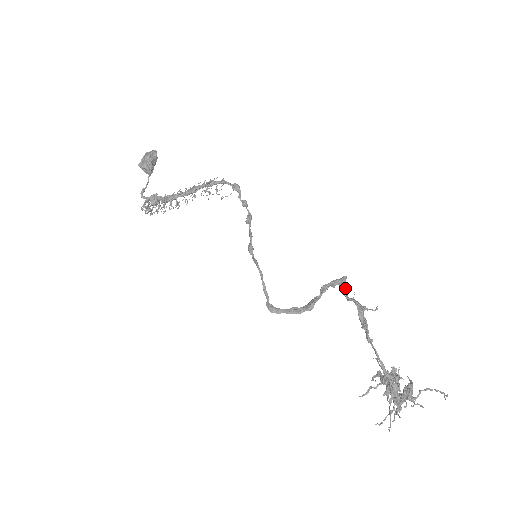
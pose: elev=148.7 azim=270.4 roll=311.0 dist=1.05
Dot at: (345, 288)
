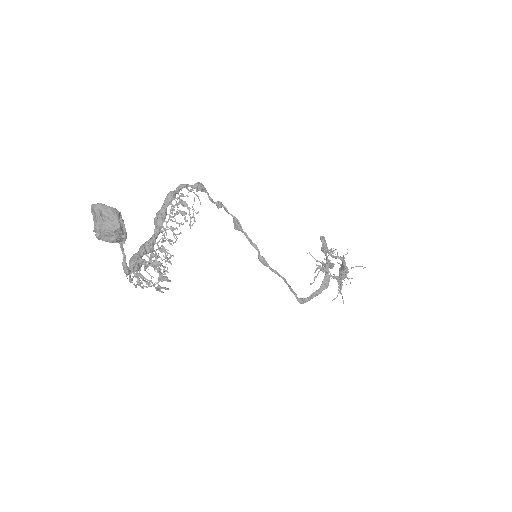
Dot at: occluded
